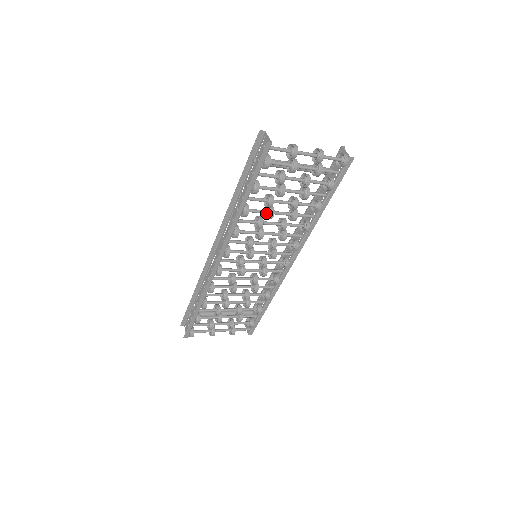
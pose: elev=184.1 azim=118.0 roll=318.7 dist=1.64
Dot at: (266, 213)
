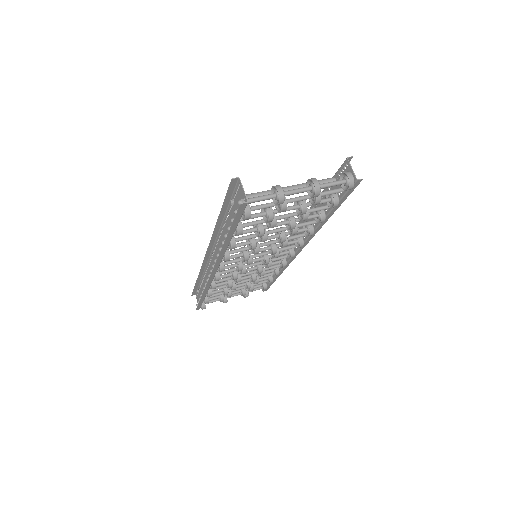
Dot at: occluded
